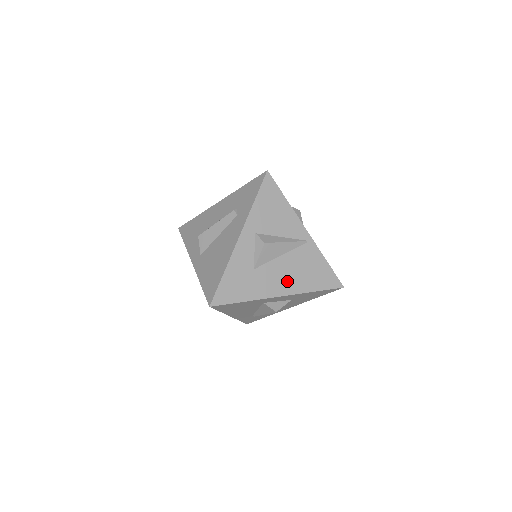
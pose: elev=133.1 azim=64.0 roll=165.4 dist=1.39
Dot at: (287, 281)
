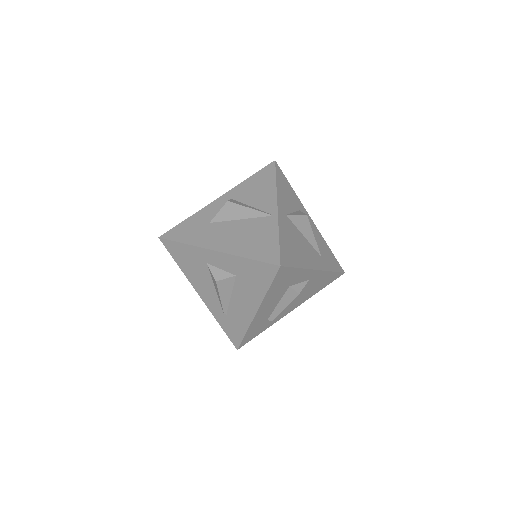
Dot at: (229, 240)
